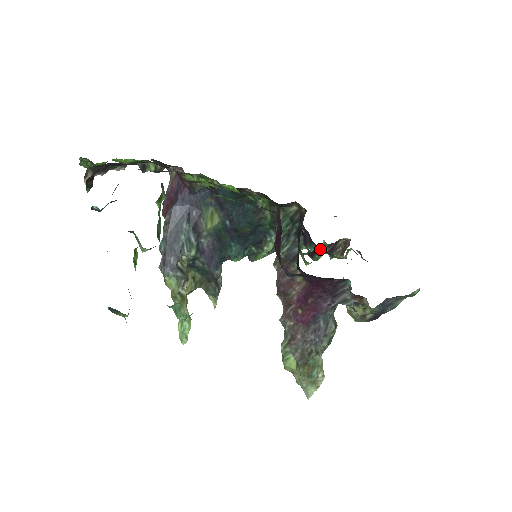
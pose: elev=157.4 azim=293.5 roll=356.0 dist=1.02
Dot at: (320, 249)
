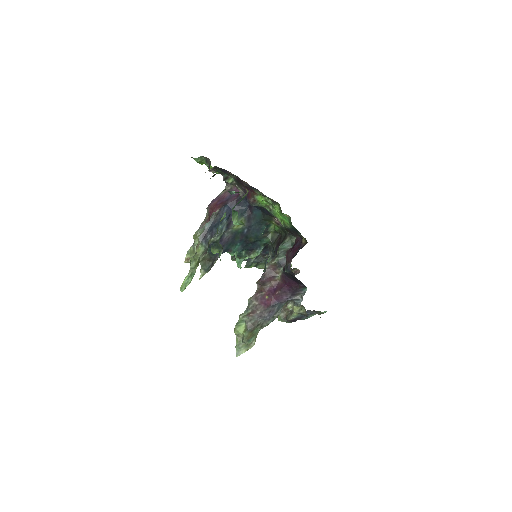
Dot at: occluded
